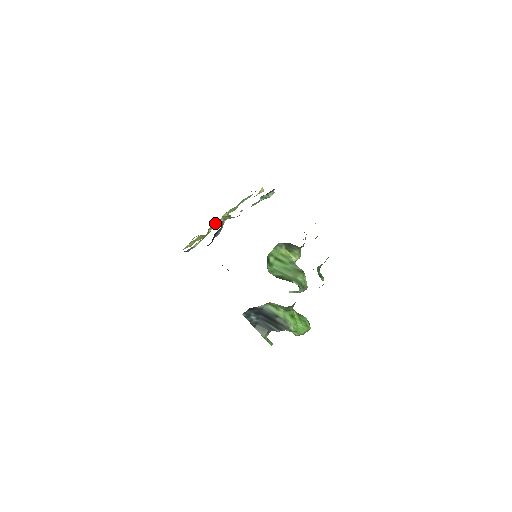
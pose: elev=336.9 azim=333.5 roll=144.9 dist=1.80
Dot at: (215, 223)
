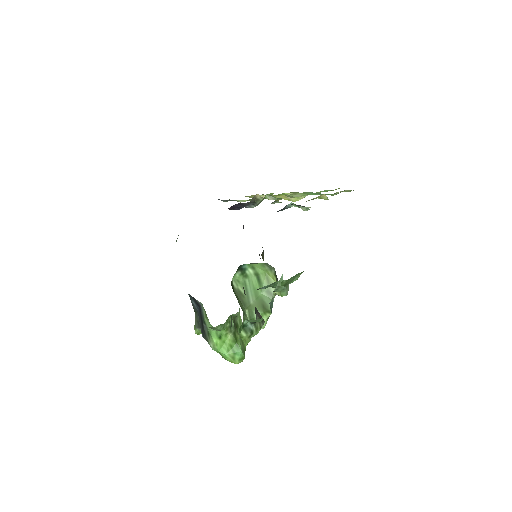
Dot at: occluded
